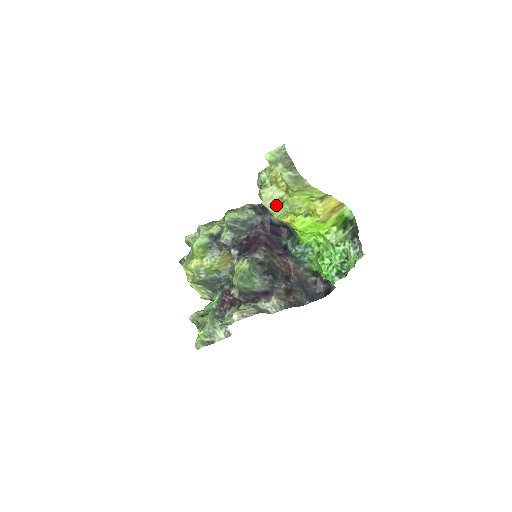
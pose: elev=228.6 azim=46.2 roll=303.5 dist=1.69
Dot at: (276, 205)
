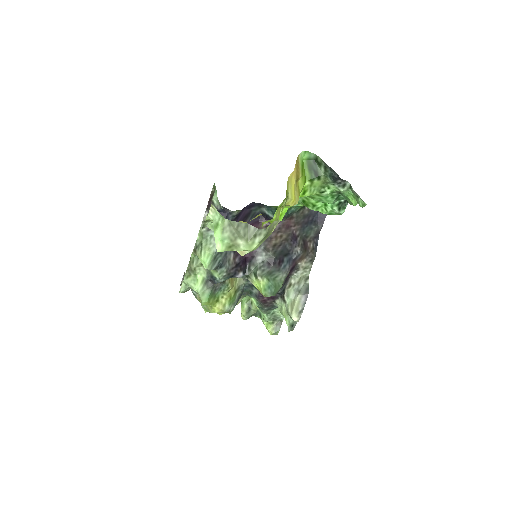
Dot at: occluded
